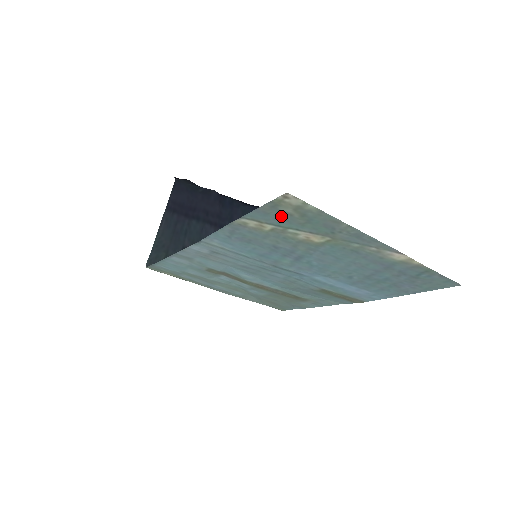
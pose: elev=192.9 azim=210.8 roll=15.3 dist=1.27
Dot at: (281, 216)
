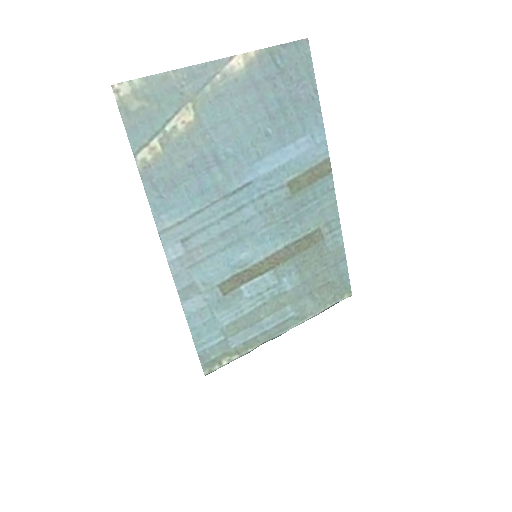
Dot at: (143, 118)
